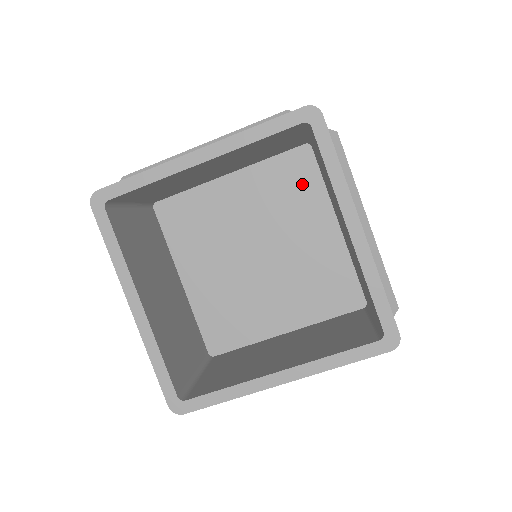
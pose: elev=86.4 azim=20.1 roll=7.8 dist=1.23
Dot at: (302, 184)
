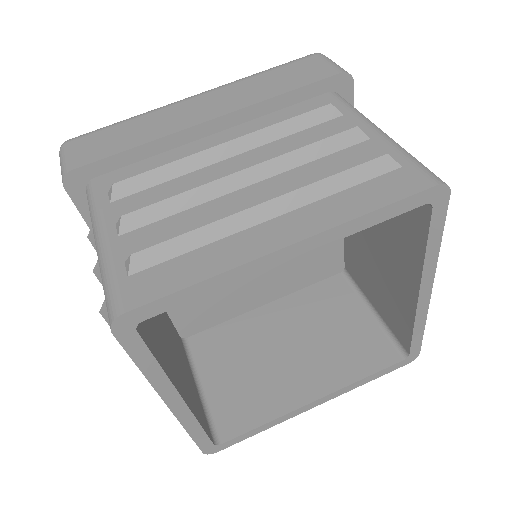
Dot at: occluded
